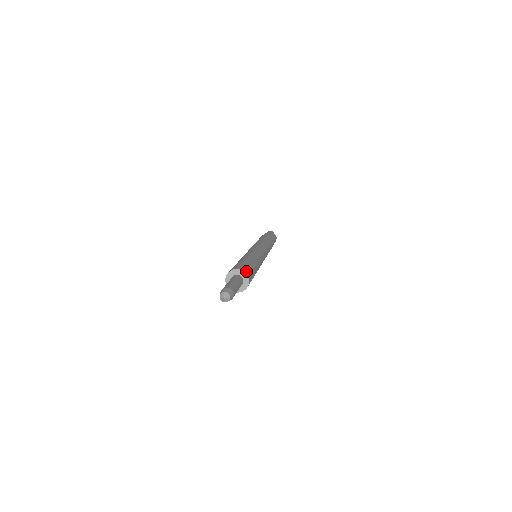
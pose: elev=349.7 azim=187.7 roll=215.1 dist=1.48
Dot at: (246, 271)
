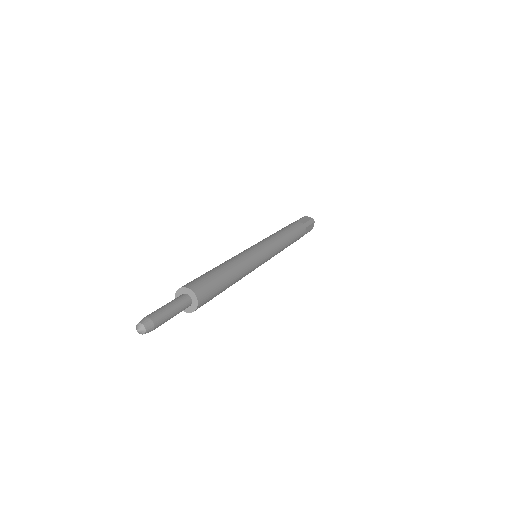
Dot at: (189, 285)
